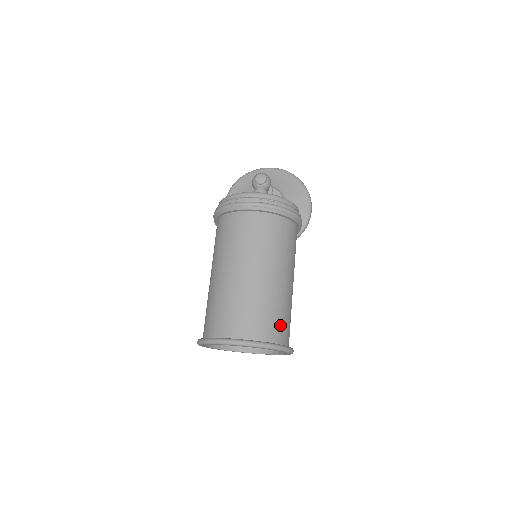
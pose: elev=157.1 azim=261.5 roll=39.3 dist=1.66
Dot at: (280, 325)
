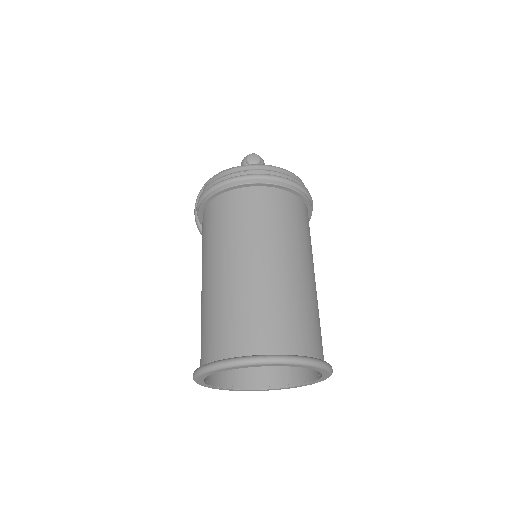
Dot at: (315, 334)
